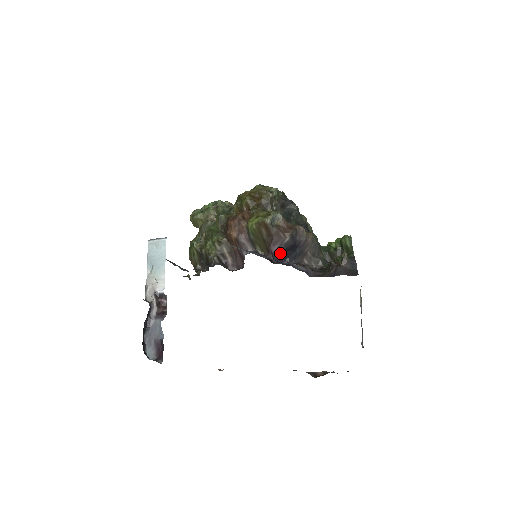
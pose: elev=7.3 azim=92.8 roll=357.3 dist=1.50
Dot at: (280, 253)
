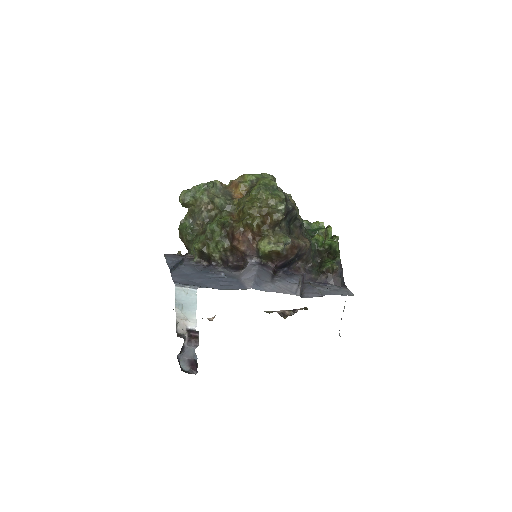
Dot at: (283, 265)
